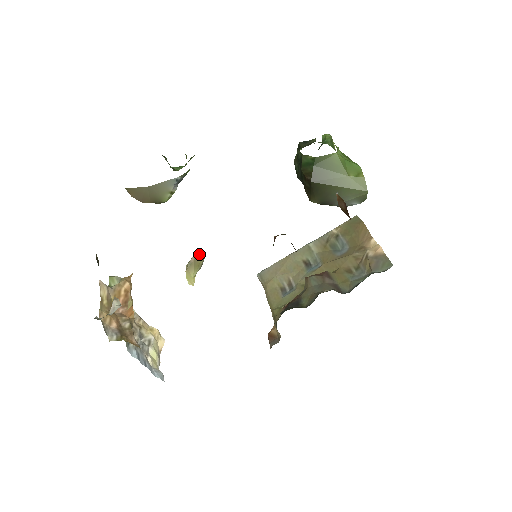
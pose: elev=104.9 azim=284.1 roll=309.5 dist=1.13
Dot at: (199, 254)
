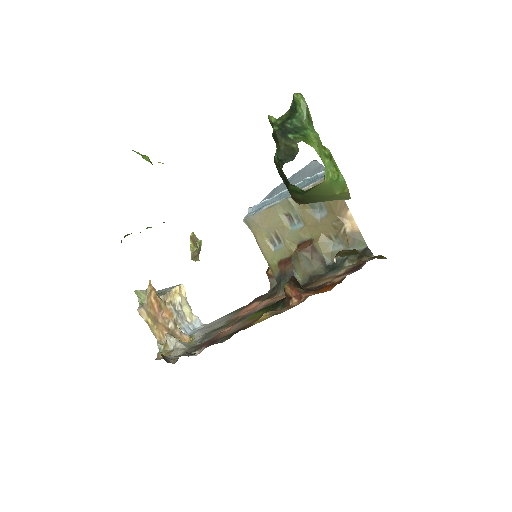
Dot at: (199, 247)
